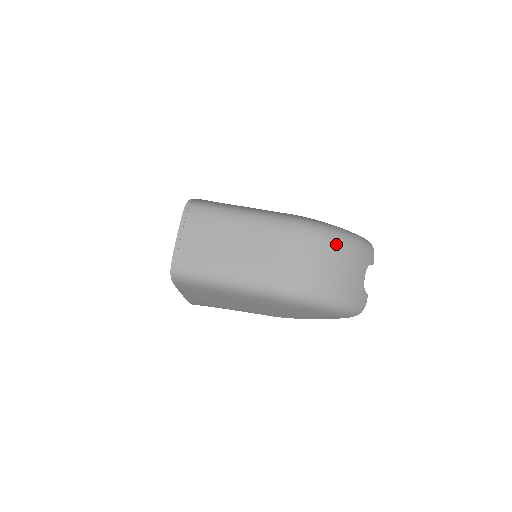
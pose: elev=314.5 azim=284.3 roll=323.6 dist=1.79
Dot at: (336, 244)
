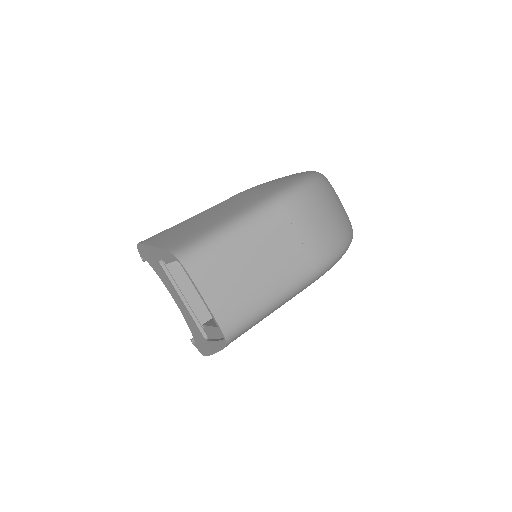
Dot at: (323, 190)
